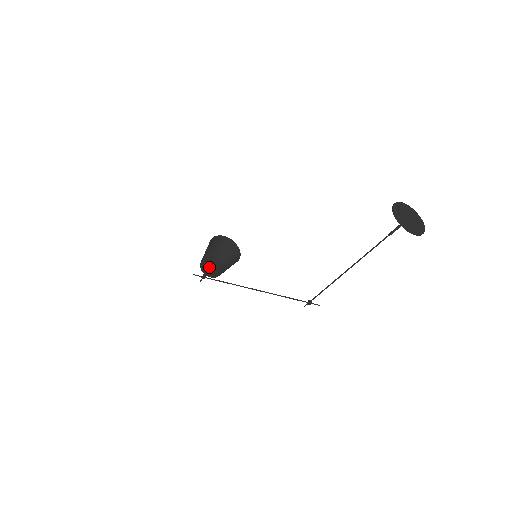
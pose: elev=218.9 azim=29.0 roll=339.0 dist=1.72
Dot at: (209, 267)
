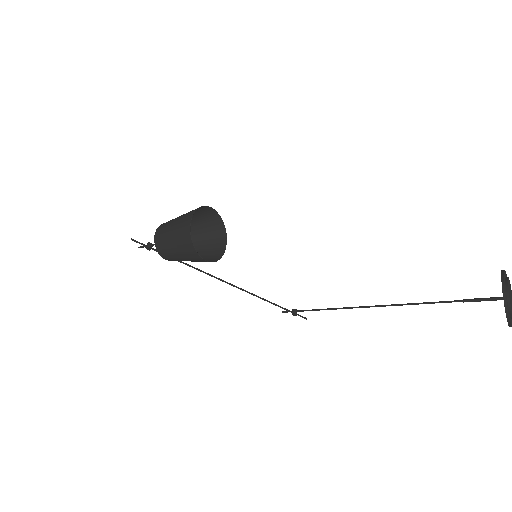
Dot at: (176, 254)
